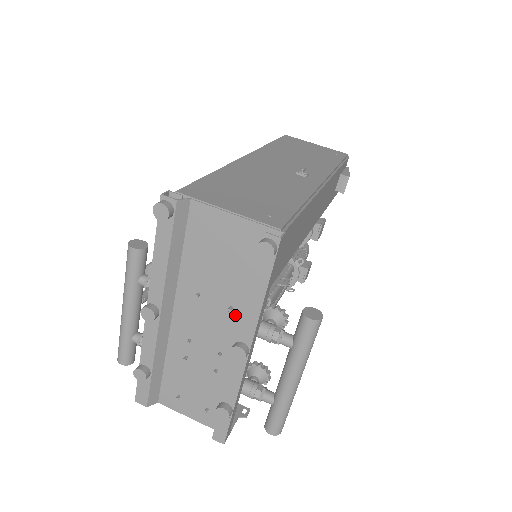
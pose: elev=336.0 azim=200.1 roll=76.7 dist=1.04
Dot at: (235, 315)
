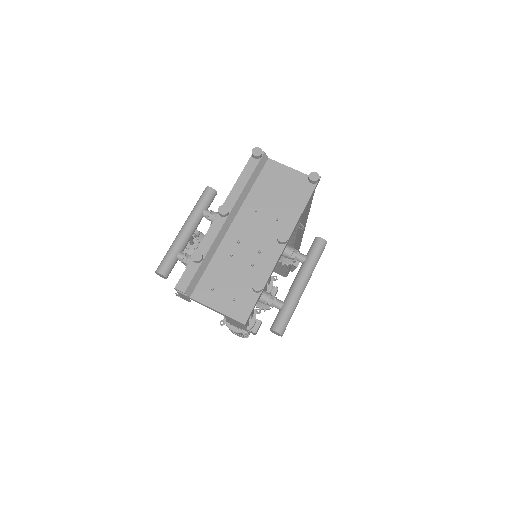
Dot at: (278, 225)
